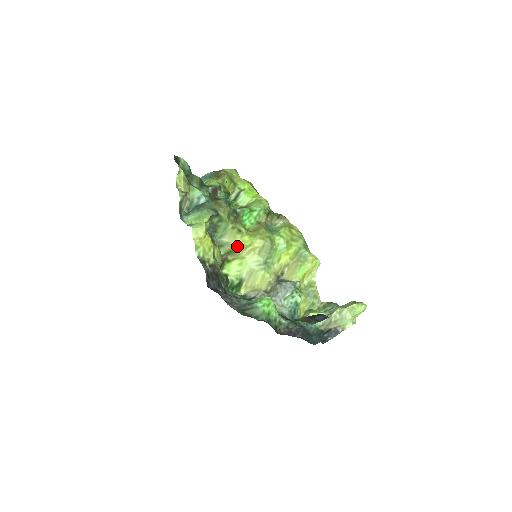
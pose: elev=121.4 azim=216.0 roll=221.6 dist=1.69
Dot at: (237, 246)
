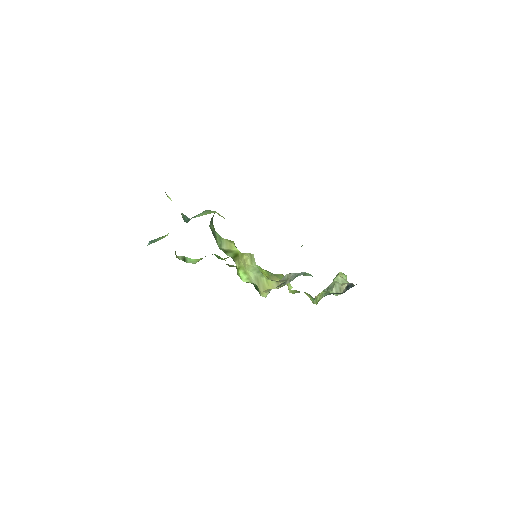
Dot at: (237, 252)
